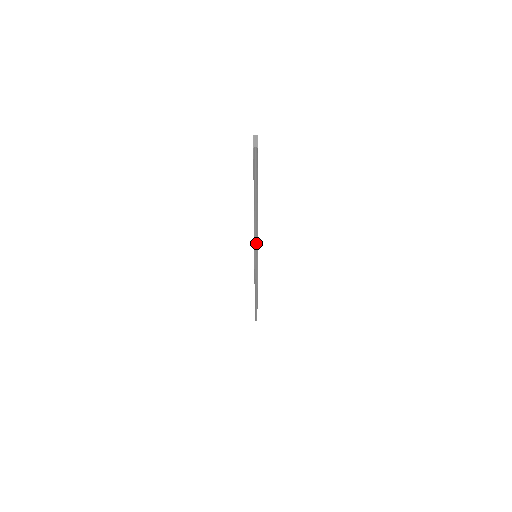
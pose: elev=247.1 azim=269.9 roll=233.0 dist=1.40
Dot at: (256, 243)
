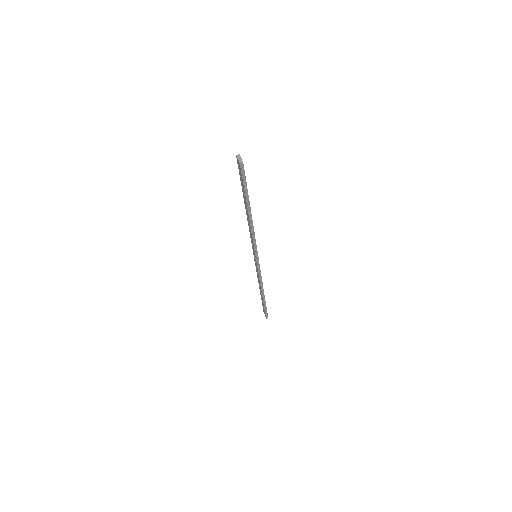
Dot at: (255, 243)
